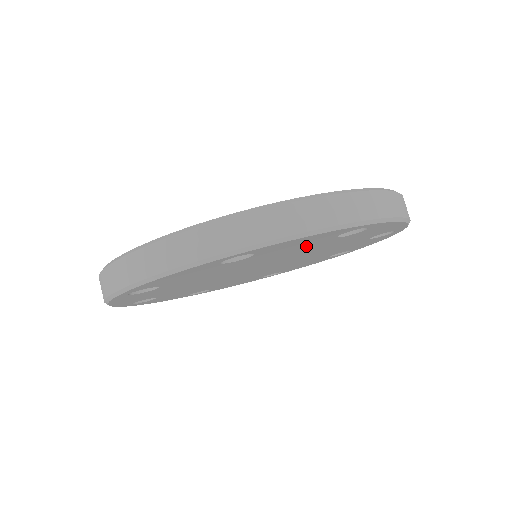
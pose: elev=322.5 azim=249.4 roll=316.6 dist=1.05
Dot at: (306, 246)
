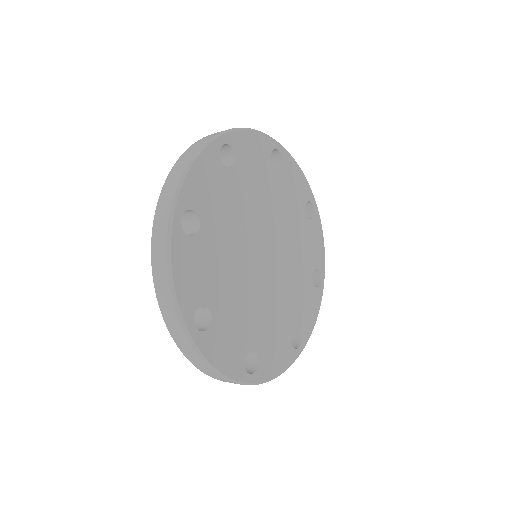
Dot at: (263, 176)
